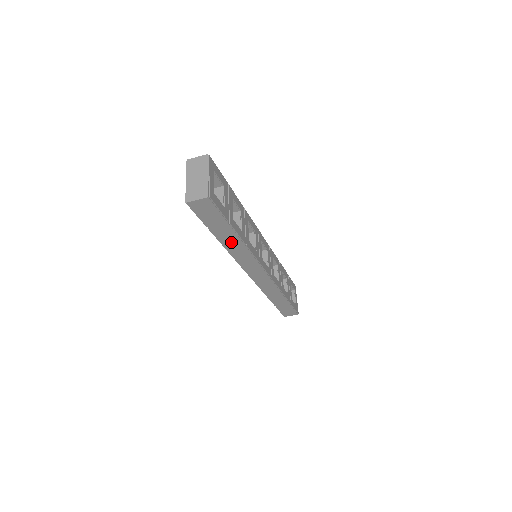
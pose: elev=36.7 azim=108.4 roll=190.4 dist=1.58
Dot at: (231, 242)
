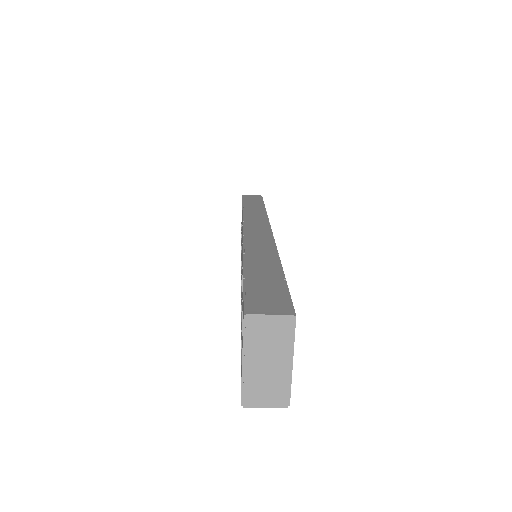
Dot at: occluded
